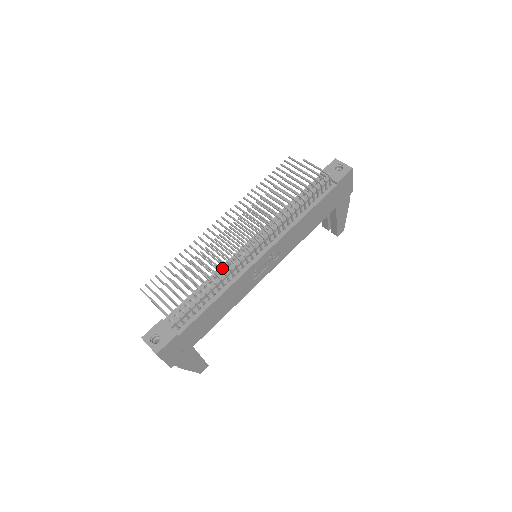
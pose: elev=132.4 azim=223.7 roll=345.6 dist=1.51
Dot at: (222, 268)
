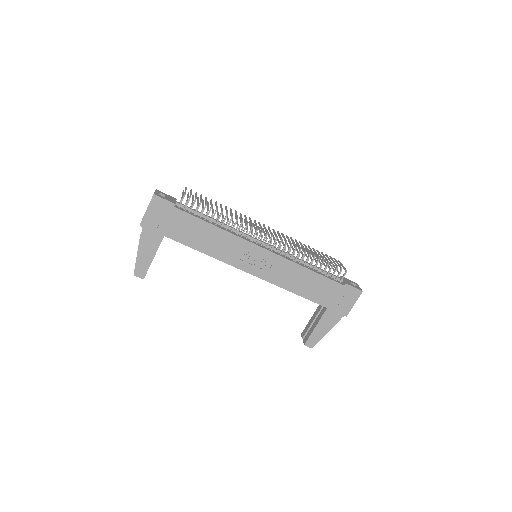
Dot at: occluded
